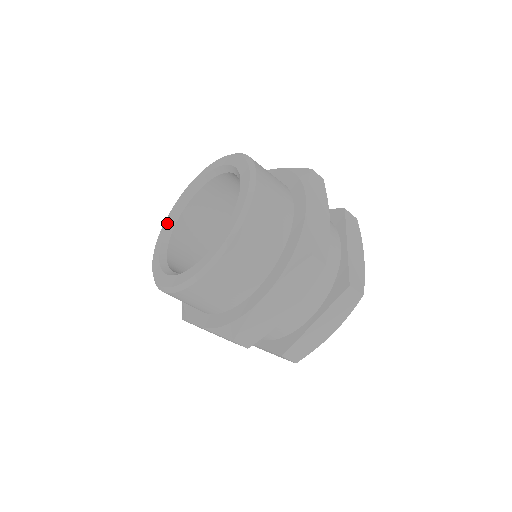
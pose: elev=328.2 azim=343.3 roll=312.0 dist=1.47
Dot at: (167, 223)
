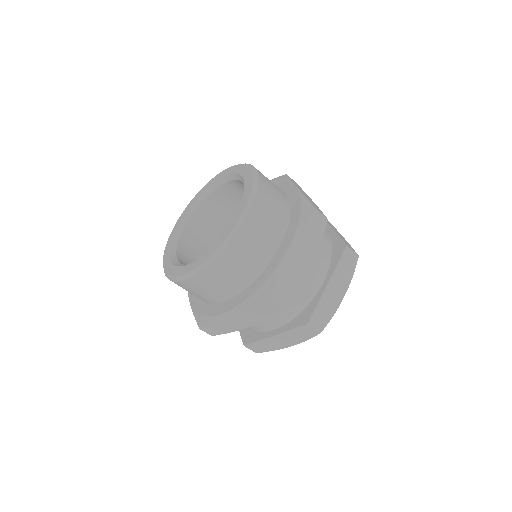
Dot at: (194, 200)
